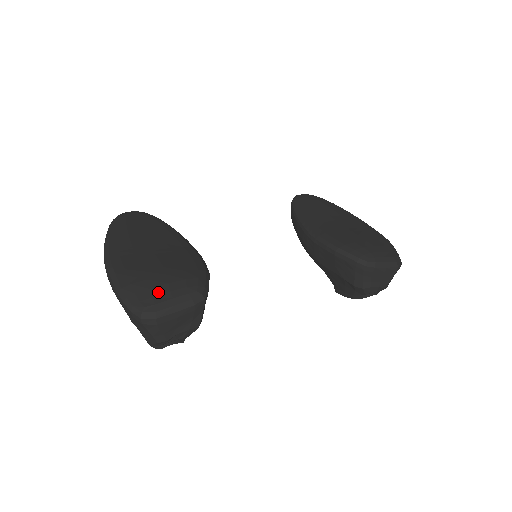
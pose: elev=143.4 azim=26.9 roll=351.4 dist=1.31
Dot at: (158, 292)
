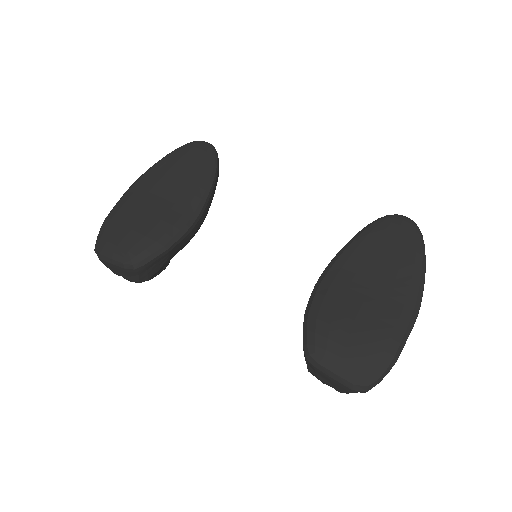
Dot at: (112, 240)
